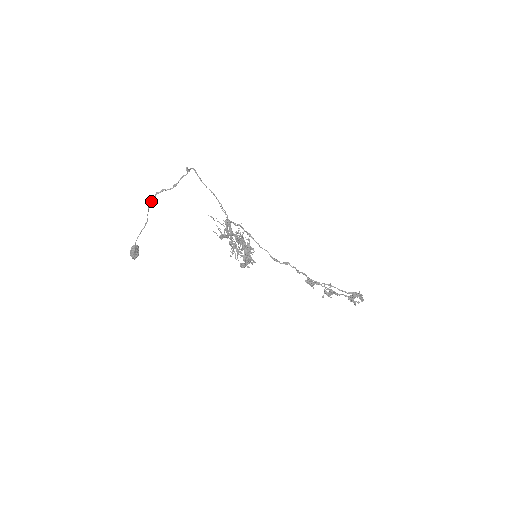
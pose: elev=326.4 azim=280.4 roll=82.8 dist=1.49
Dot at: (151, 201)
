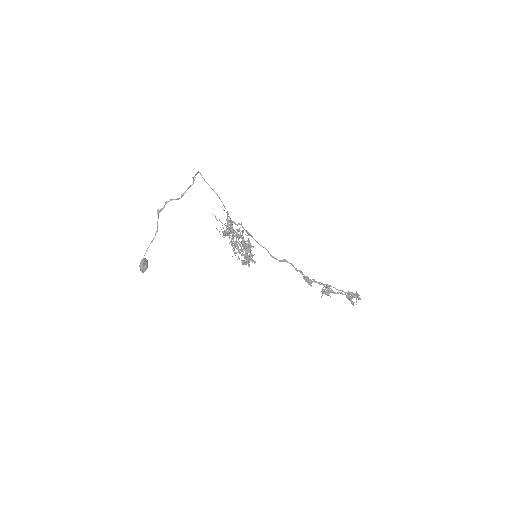
Dot at: (161, 210)
